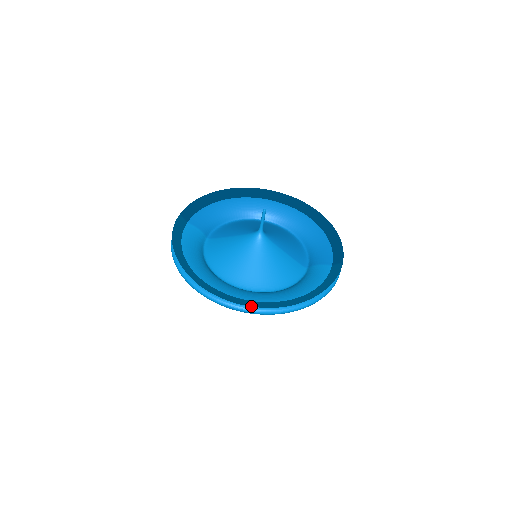
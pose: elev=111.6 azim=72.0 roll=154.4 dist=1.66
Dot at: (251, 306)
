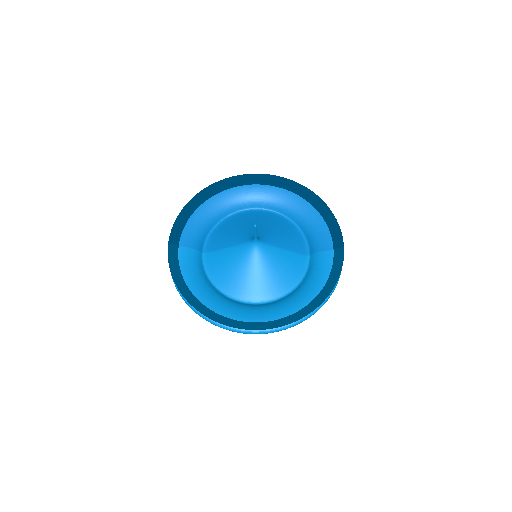
Dot at: occluded
